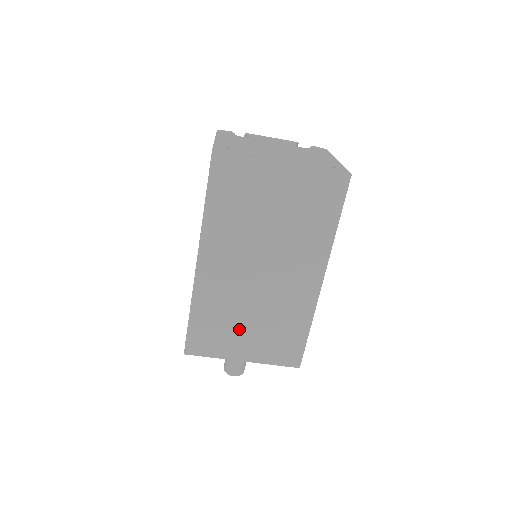
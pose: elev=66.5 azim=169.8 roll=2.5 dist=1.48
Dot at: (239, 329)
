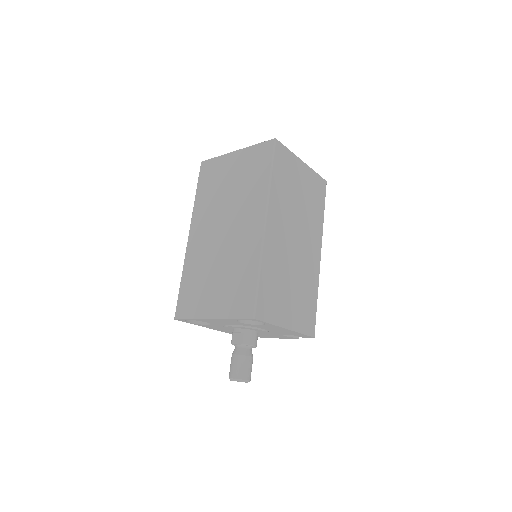
Dot at: (209, 286)
